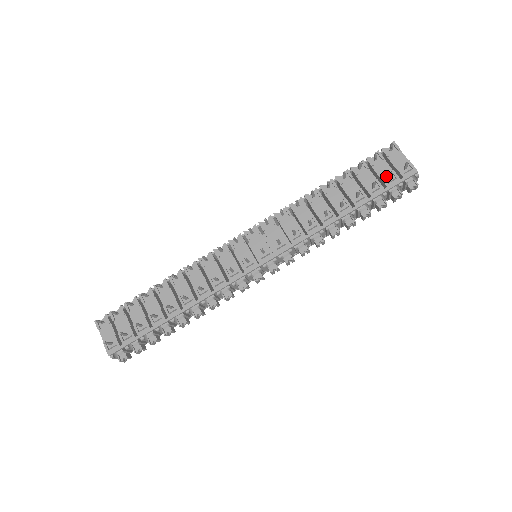
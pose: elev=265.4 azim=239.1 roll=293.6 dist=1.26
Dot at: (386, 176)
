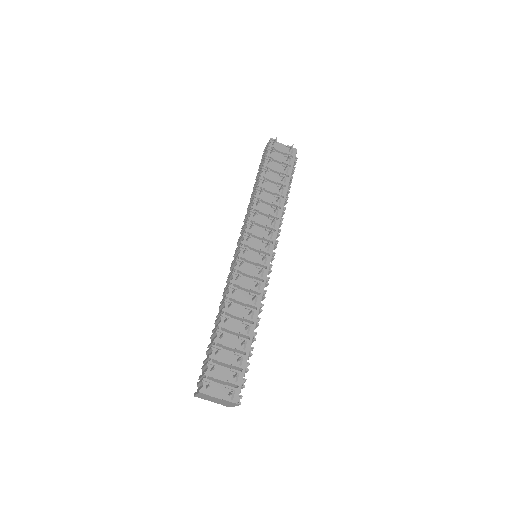
Dot at: (284, 160)
